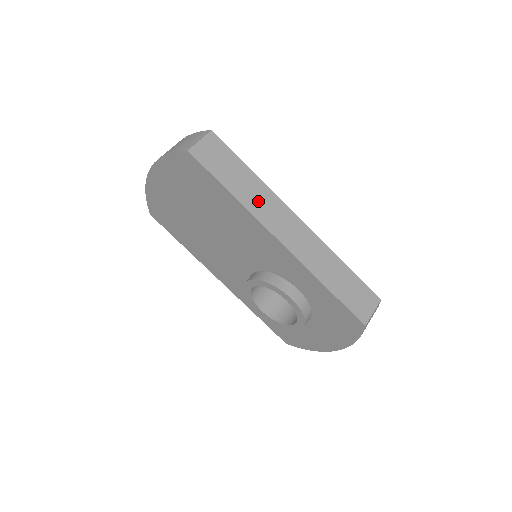
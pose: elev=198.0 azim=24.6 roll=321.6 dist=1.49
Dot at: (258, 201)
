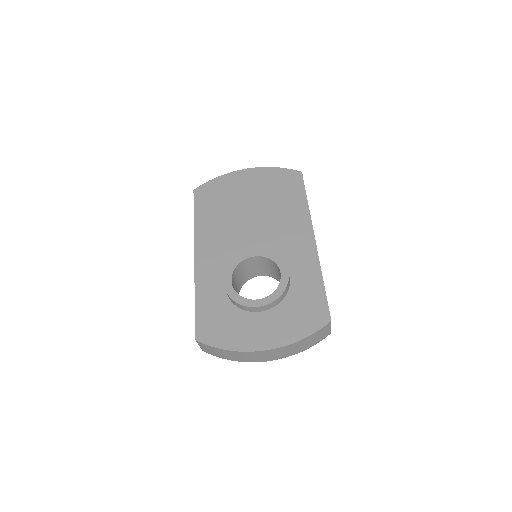
Dot at: occluded
